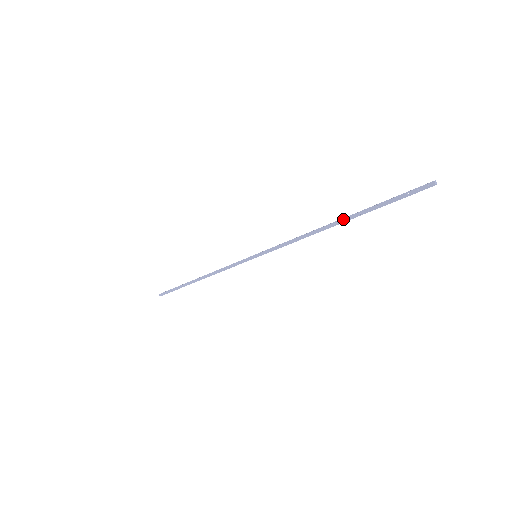
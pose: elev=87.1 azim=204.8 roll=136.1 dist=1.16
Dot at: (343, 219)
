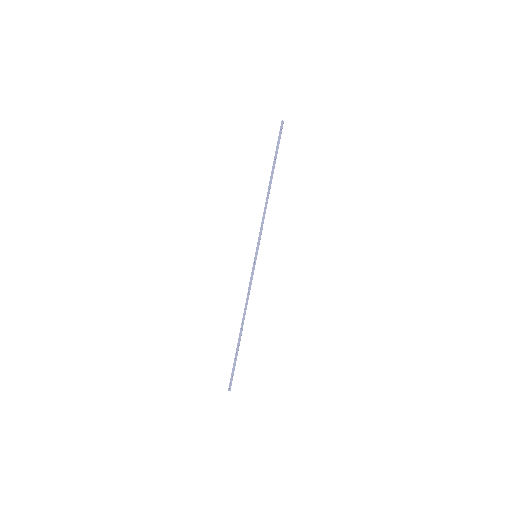
Dot at: (271, 177)
